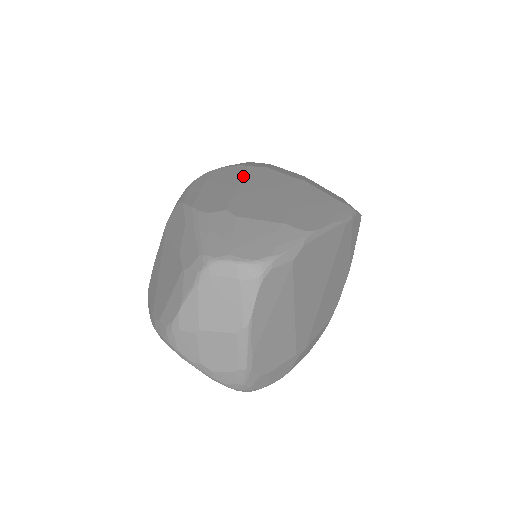
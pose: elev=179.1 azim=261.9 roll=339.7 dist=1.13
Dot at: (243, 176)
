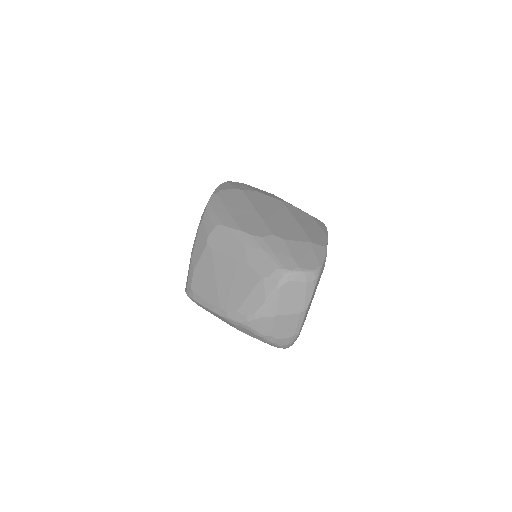
Dot at: (251, 201)
